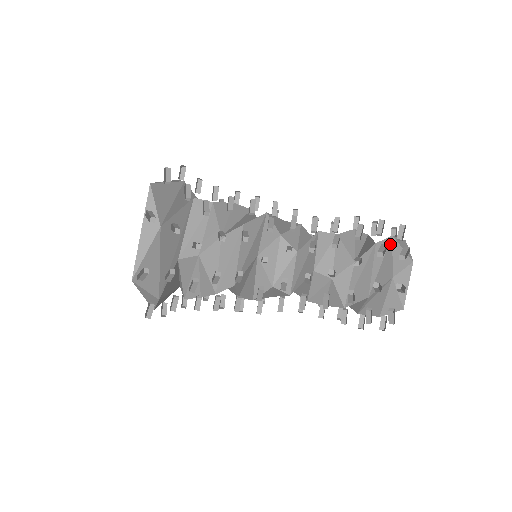
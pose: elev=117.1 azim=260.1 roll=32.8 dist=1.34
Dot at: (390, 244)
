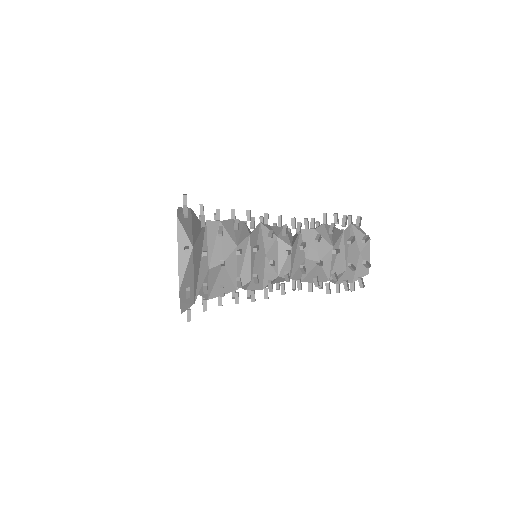
Dot at: occluded
